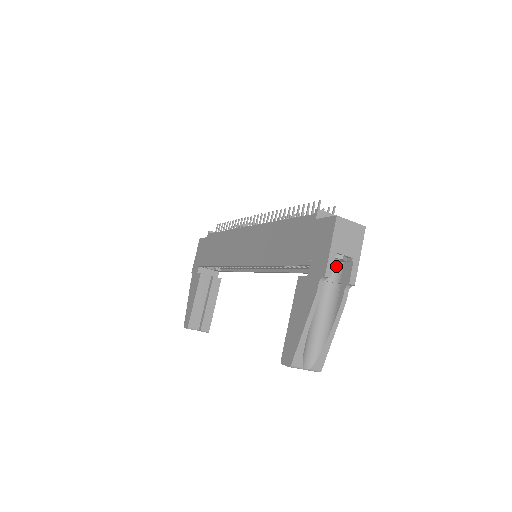
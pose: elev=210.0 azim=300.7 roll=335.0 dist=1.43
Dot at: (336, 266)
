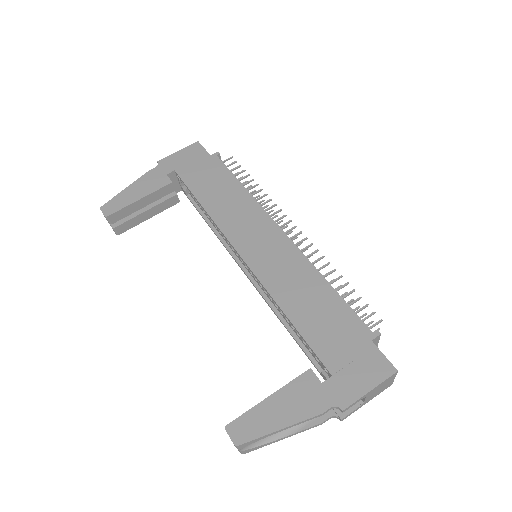
Dot at: occluded
